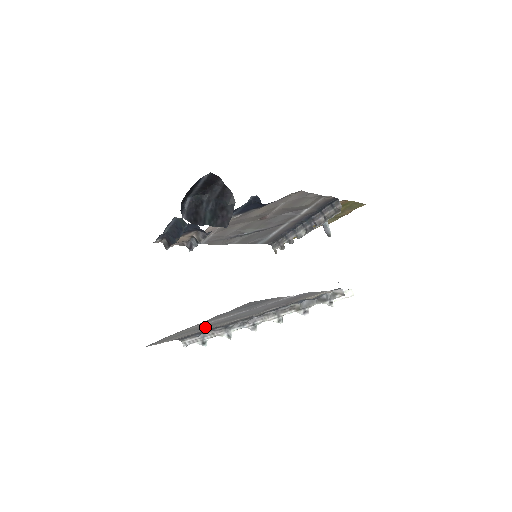
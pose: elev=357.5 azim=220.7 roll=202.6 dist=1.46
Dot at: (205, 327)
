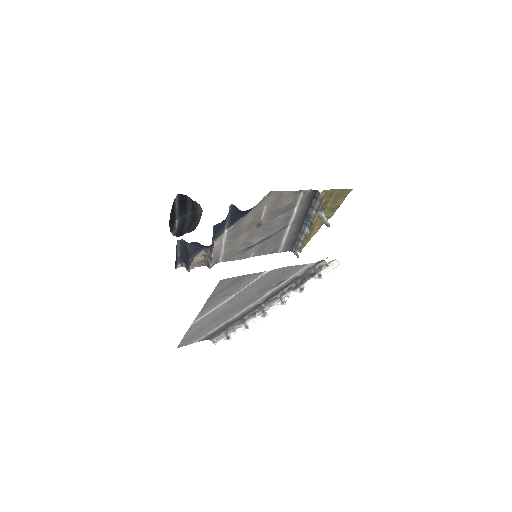
Dot at: (218, 320)
